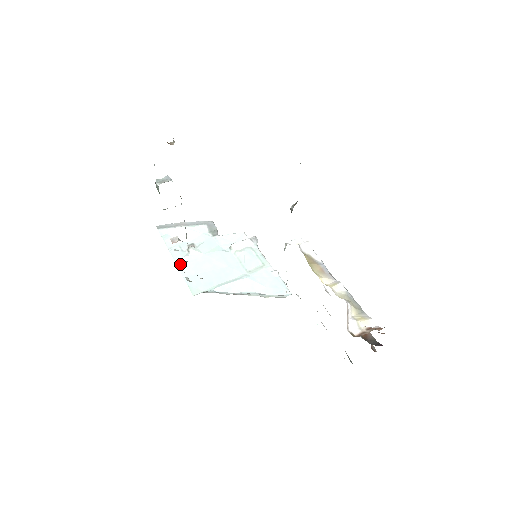
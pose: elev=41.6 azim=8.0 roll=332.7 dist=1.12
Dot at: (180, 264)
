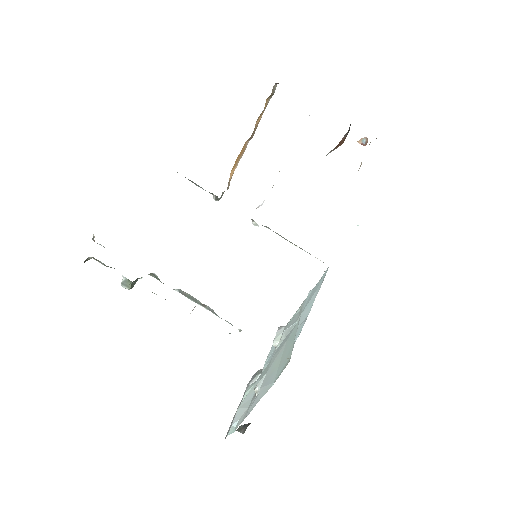
Dot at: (262, 395)
